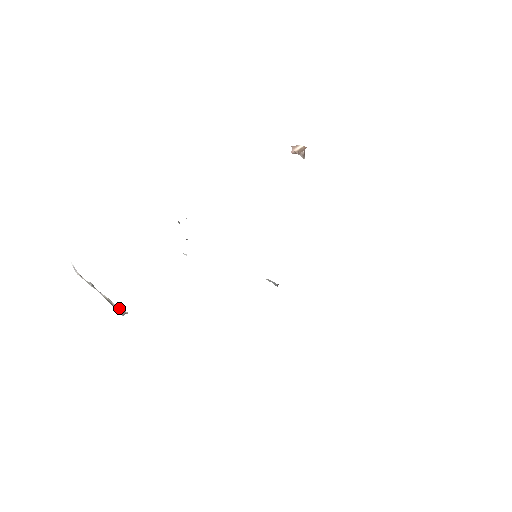
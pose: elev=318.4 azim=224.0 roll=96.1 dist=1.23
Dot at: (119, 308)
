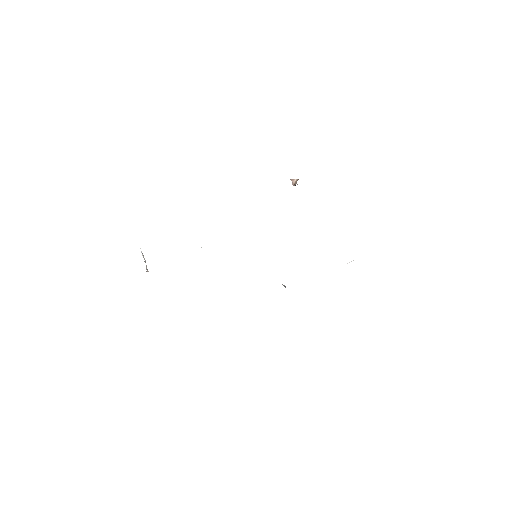
Dot at: (147, 270)
